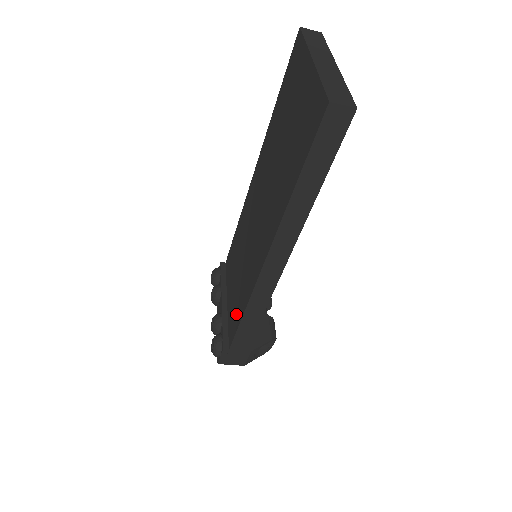
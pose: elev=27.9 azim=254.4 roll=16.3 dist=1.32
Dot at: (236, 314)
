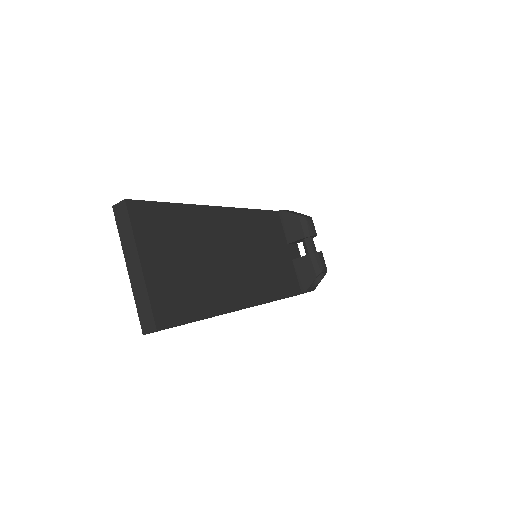
Dot at: occluded
